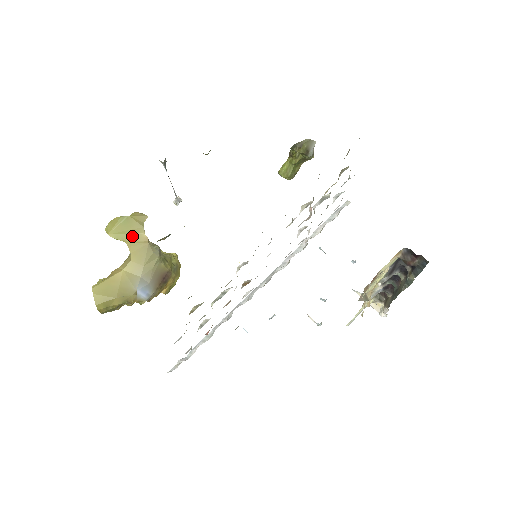
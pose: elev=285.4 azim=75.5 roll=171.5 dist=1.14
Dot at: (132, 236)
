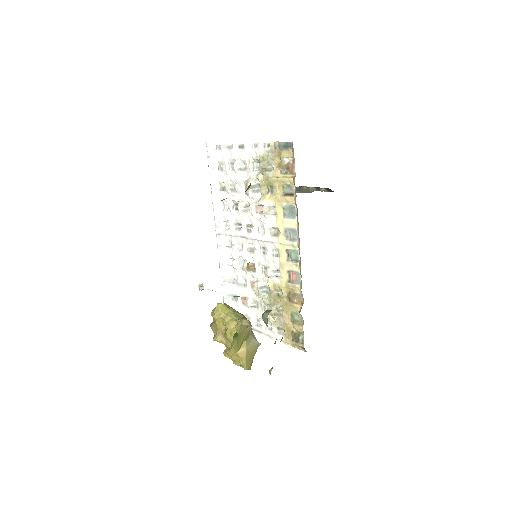
Dot at: (245, 336)
